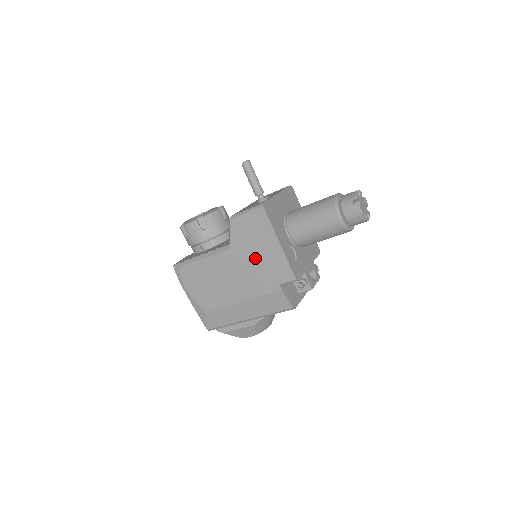
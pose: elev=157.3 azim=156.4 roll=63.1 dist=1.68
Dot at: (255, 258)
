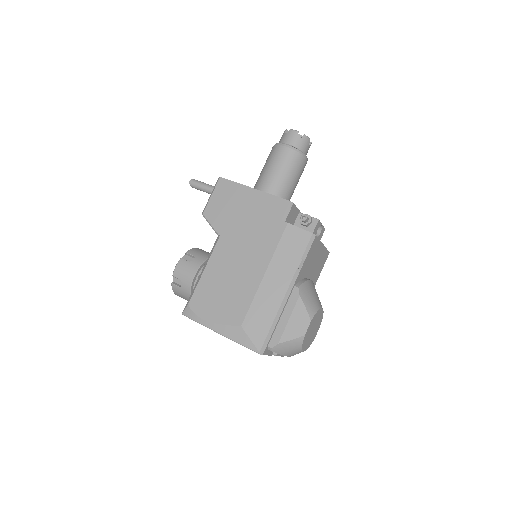
Dot at: (245, 221)
